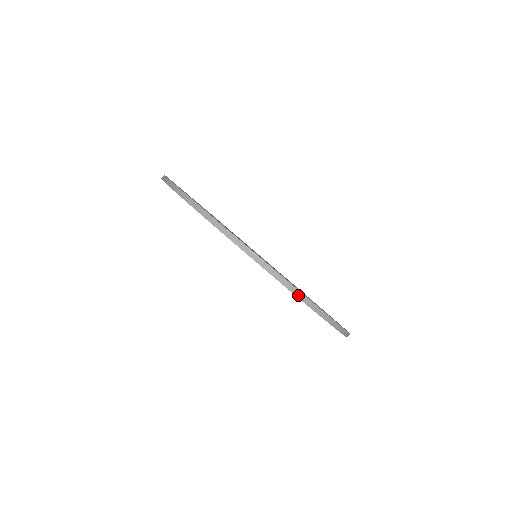
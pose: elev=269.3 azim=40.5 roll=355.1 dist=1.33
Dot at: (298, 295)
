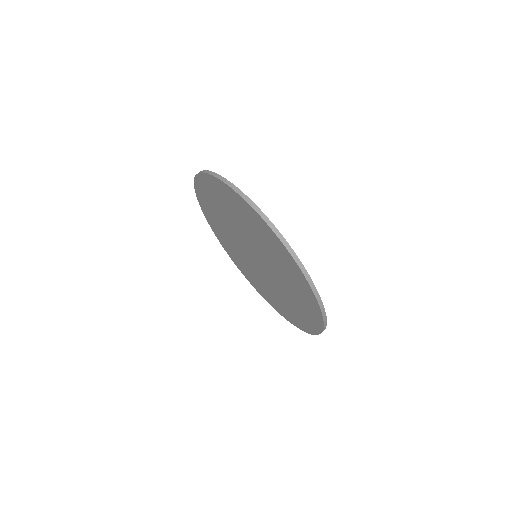
Dot at: (244, 198)
